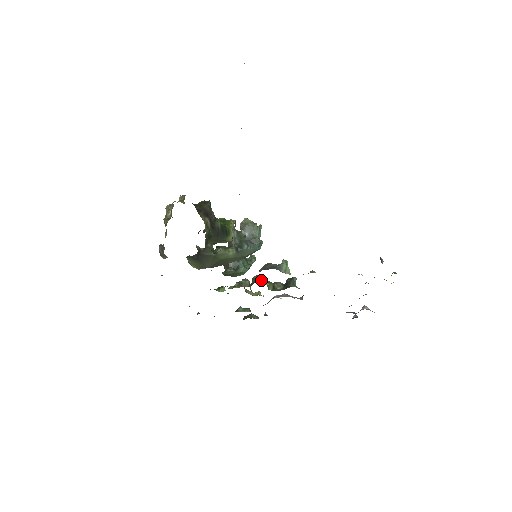
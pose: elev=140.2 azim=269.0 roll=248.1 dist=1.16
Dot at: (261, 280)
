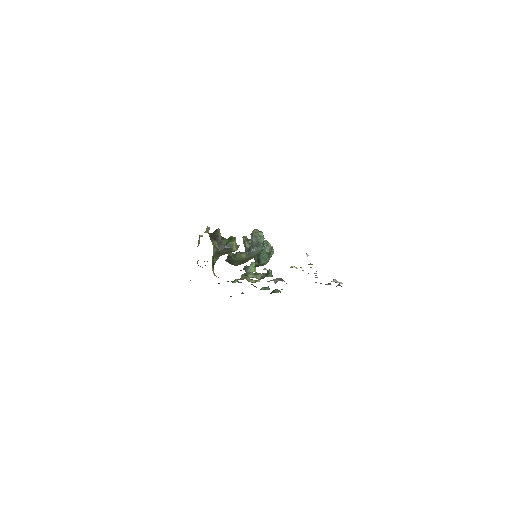
Dot at: (248, 275)
